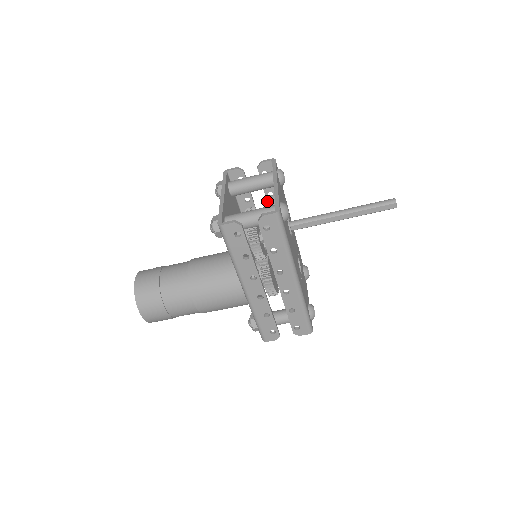
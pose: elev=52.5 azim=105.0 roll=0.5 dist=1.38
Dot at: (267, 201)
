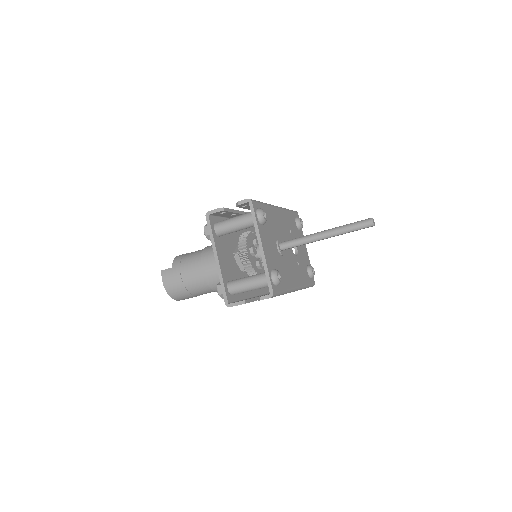
Dot at: occluded
